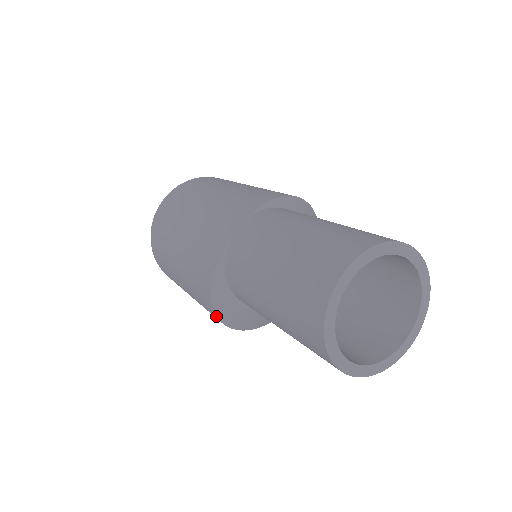
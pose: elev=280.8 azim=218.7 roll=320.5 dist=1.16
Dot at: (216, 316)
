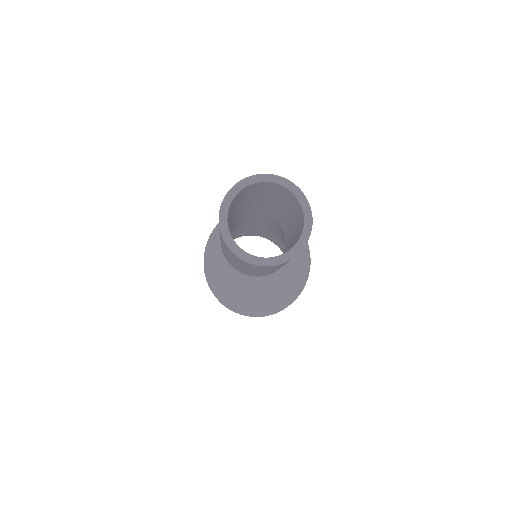
Dot at: (204, 257)
